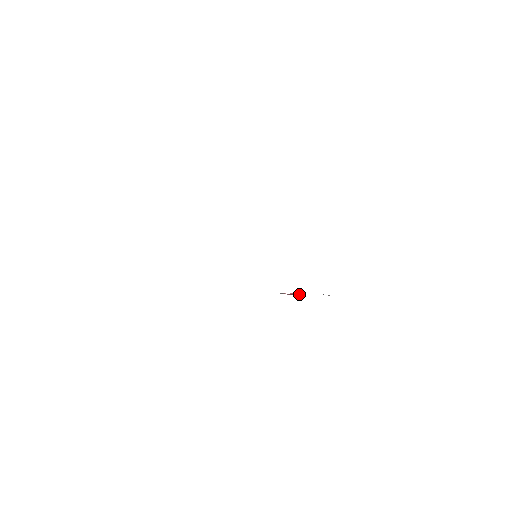
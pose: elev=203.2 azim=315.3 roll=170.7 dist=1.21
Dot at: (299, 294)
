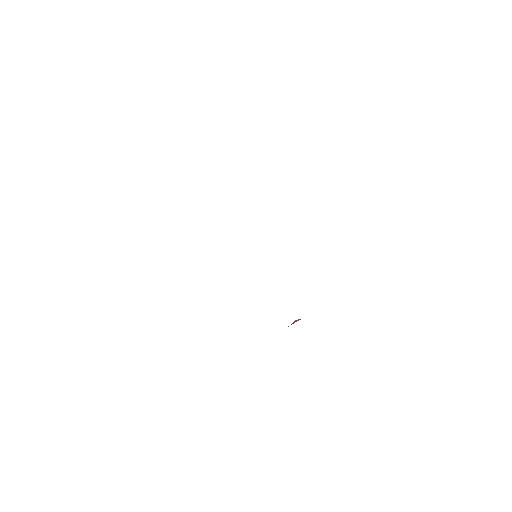
Dot at: (296, 321)
